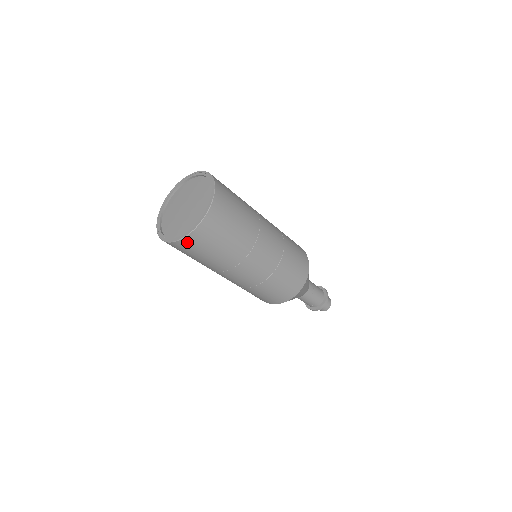
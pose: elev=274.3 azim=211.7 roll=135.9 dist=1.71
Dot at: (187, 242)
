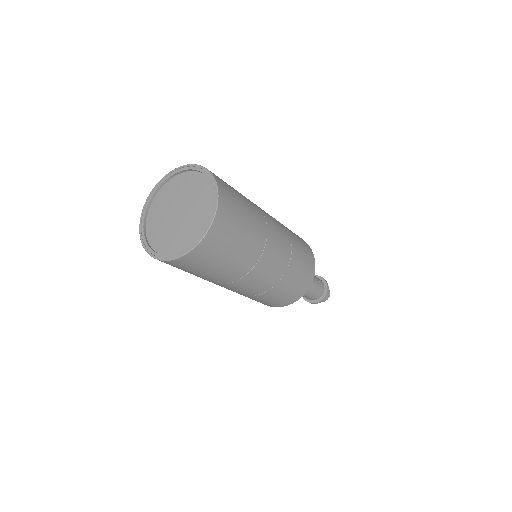
Dot at: occluded
